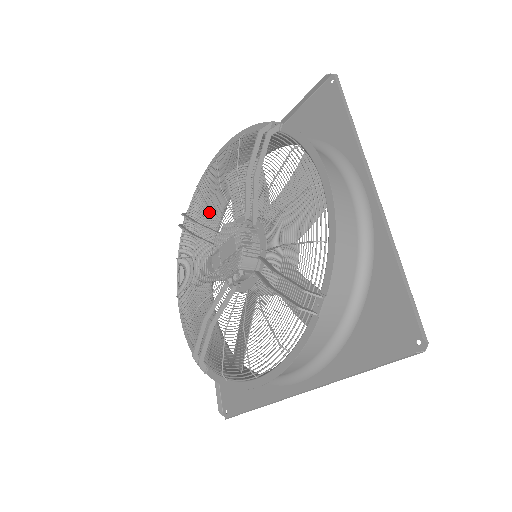
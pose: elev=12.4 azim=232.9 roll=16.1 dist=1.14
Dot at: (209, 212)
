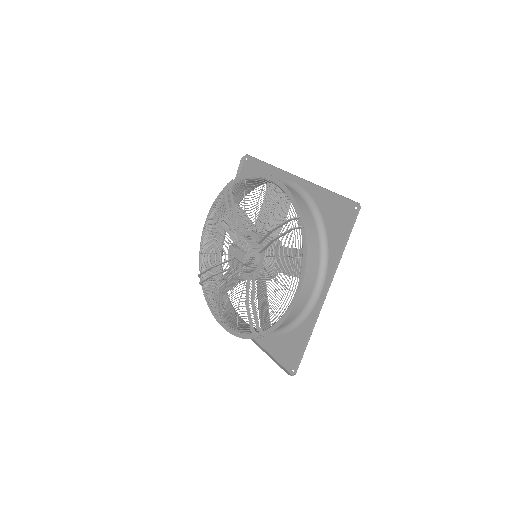
Dot at: (248, 186)
